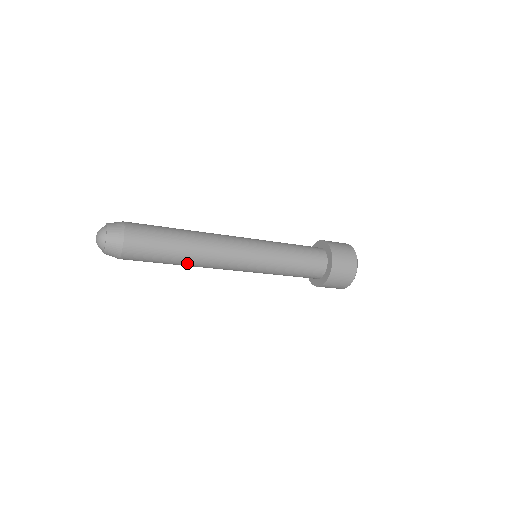
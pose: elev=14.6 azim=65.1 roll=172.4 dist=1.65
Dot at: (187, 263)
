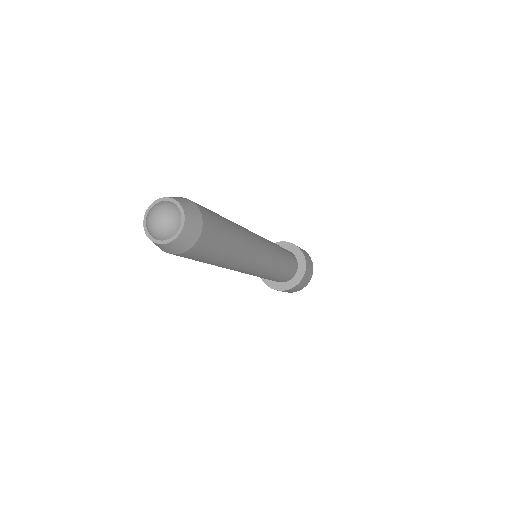
Dot at: (221, 265)
